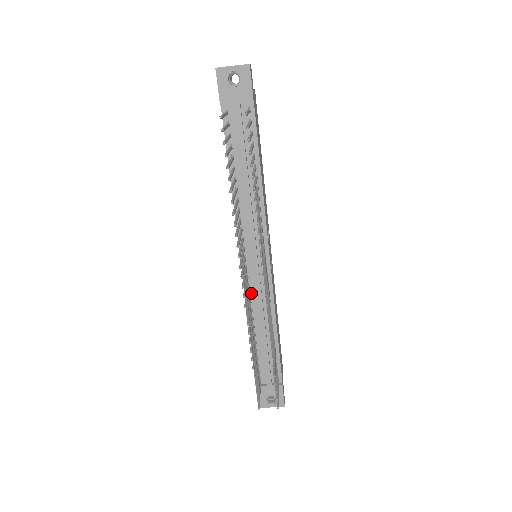
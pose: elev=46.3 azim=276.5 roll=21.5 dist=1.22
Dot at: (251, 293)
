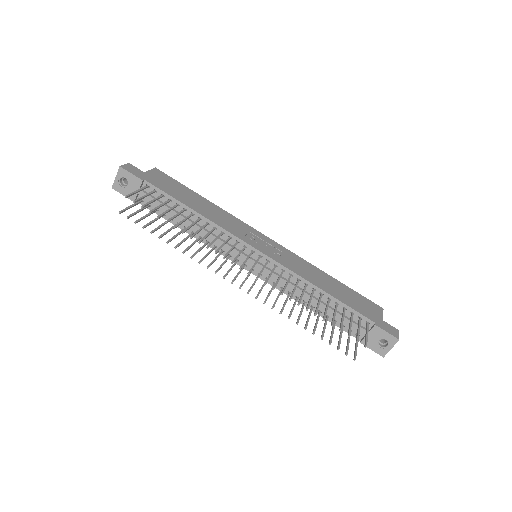
Dot at: occluded
